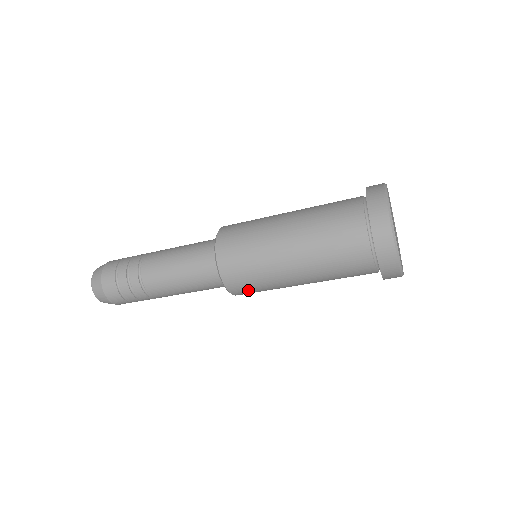
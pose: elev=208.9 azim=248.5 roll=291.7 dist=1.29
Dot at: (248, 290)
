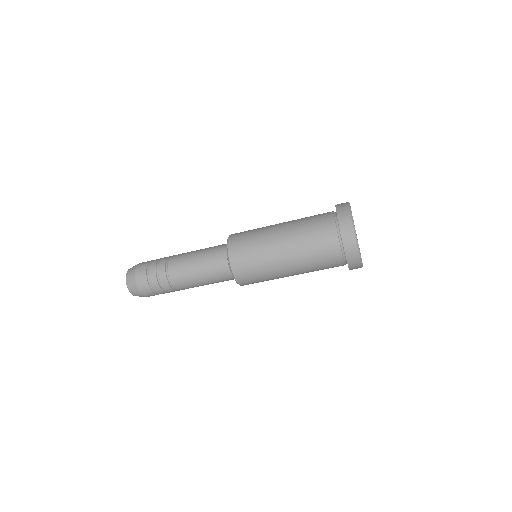
Dot at: (248, 274)
